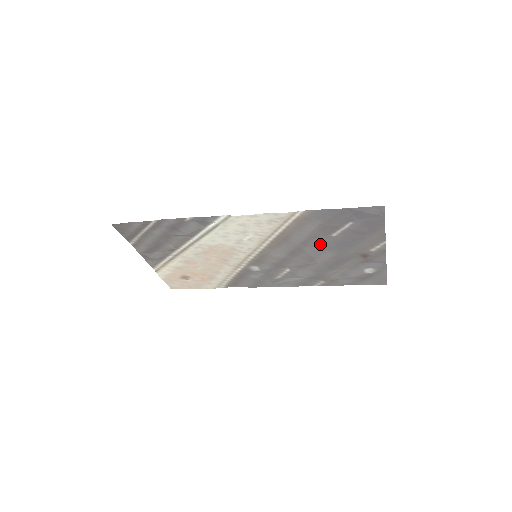
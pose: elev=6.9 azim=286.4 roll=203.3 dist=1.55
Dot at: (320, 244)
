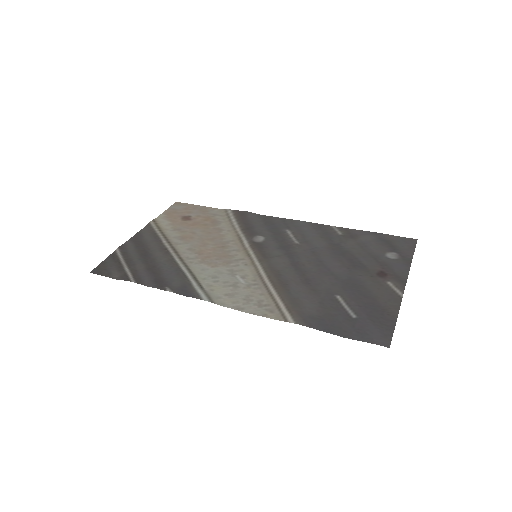
Dot at: (325, 282)
